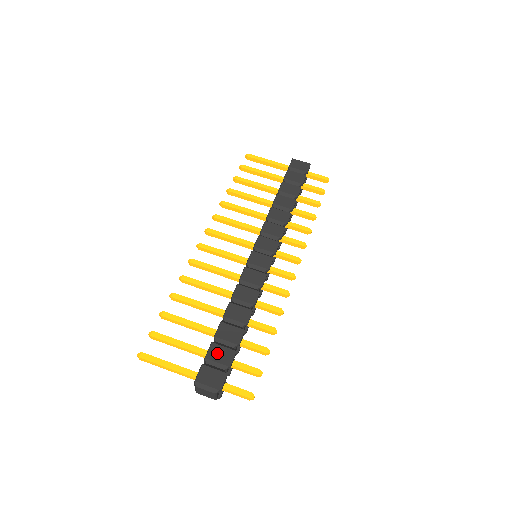
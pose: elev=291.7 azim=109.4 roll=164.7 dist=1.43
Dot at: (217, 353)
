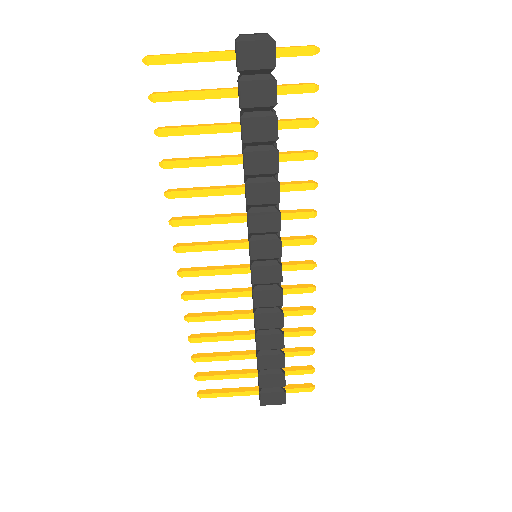
Dot at: (268, 381)
